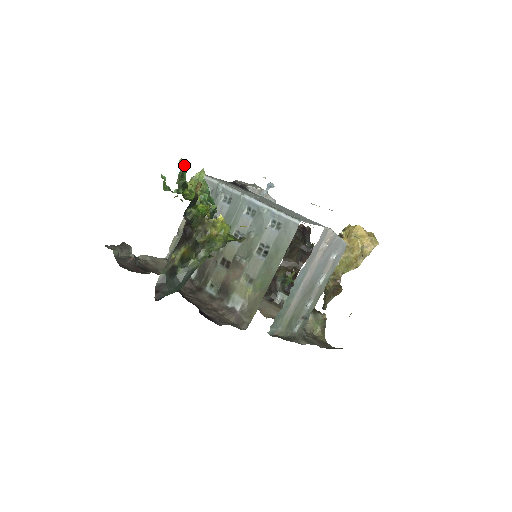
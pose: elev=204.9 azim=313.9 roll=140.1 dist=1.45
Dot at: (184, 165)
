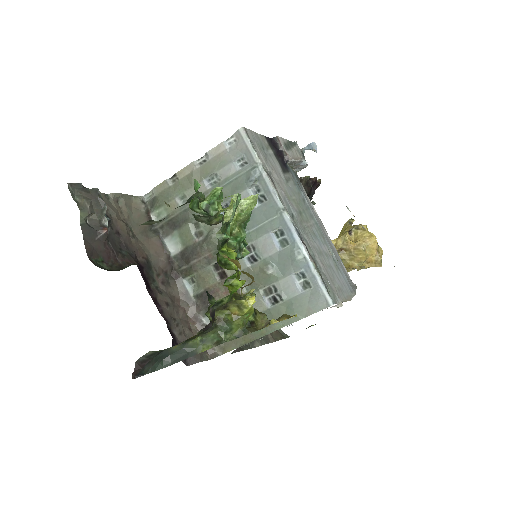
Dot at: (237, 203)
